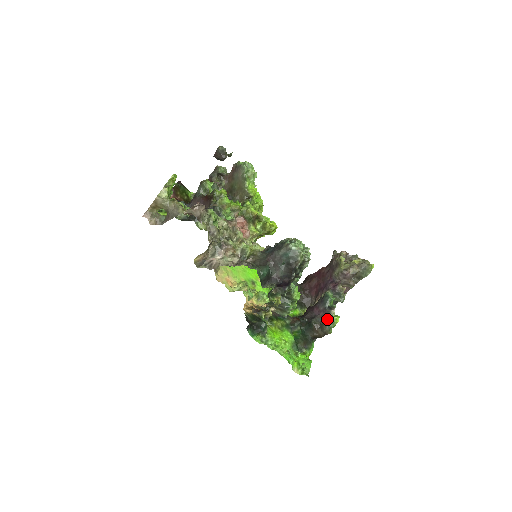
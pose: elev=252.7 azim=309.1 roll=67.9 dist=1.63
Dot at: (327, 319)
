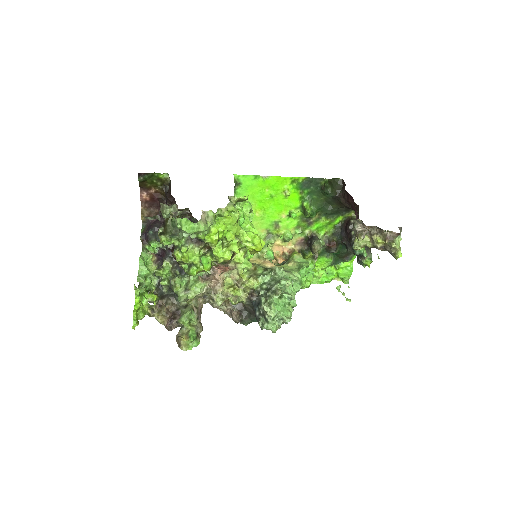
Dot at: (358, 261)
